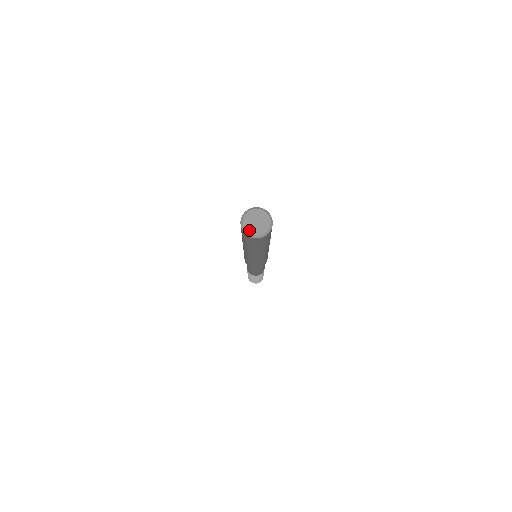
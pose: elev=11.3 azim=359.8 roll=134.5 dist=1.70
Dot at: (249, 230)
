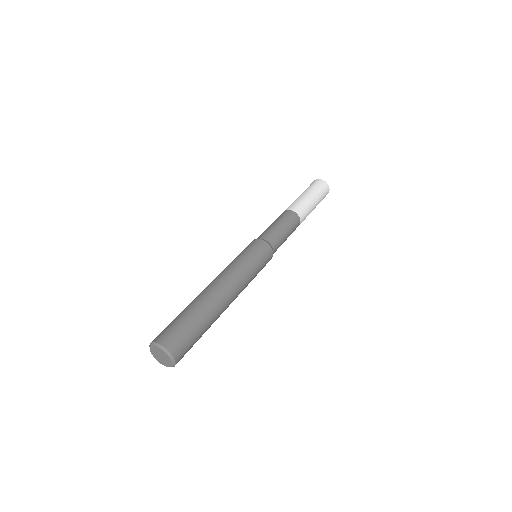
Dot at: (154, 355)
